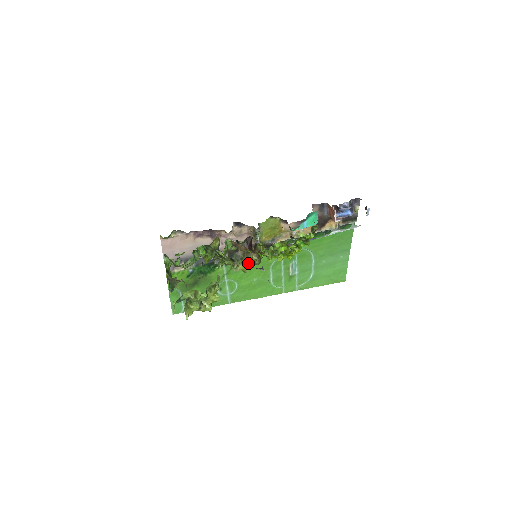
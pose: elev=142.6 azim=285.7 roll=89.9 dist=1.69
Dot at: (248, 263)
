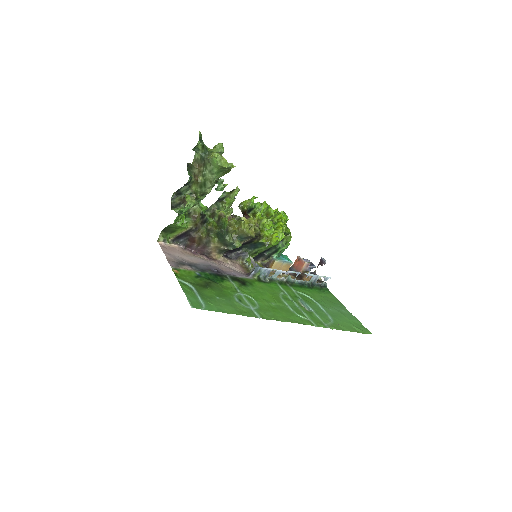
Dot at: (249, 221)
